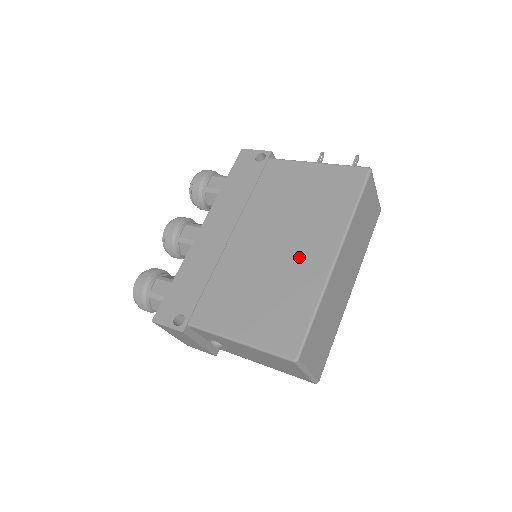
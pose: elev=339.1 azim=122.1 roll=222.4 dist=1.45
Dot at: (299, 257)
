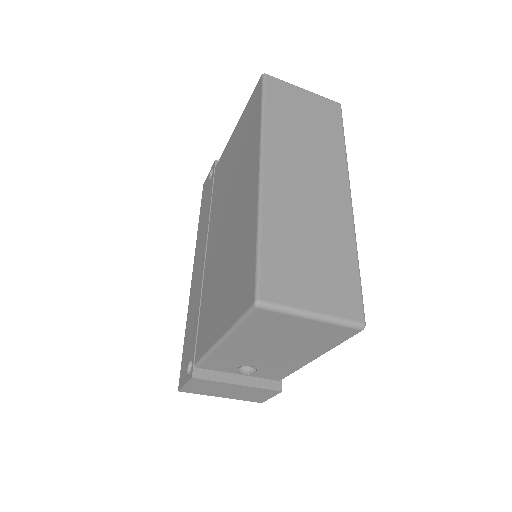
Dot at: (240, 206)
